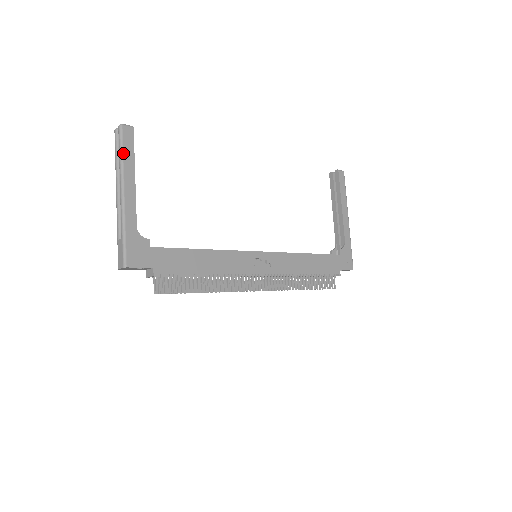
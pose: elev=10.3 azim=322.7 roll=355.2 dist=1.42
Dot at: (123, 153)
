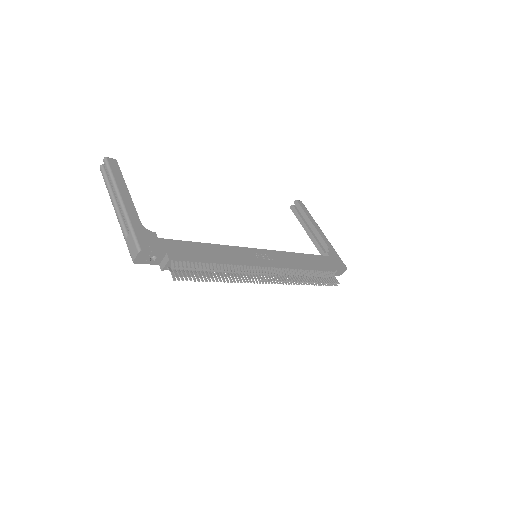
Dot at: (113, 174)
